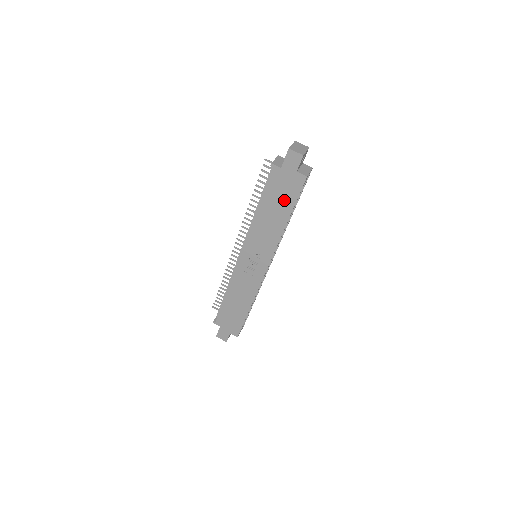
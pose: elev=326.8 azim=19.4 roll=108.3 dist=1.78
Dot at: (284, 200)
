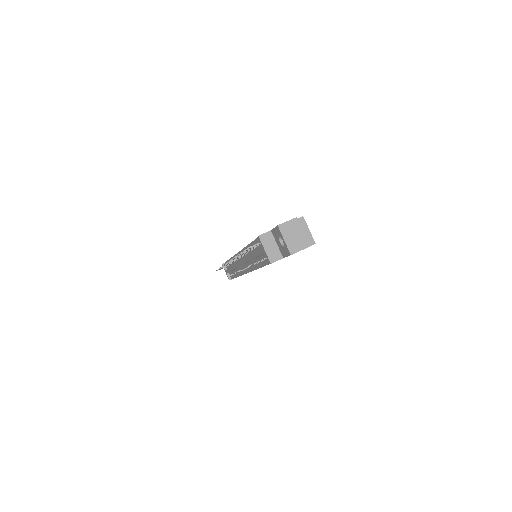
Dot at: occluded
